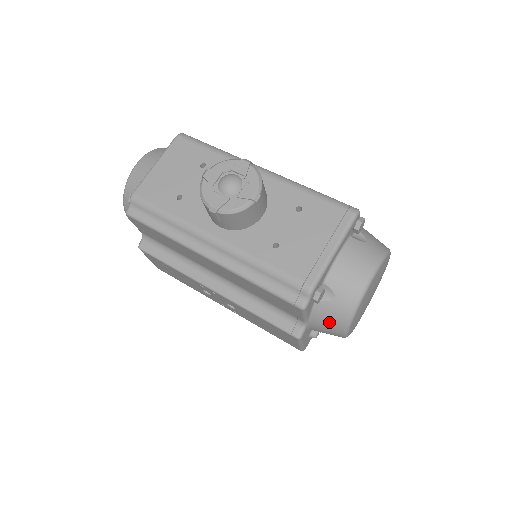
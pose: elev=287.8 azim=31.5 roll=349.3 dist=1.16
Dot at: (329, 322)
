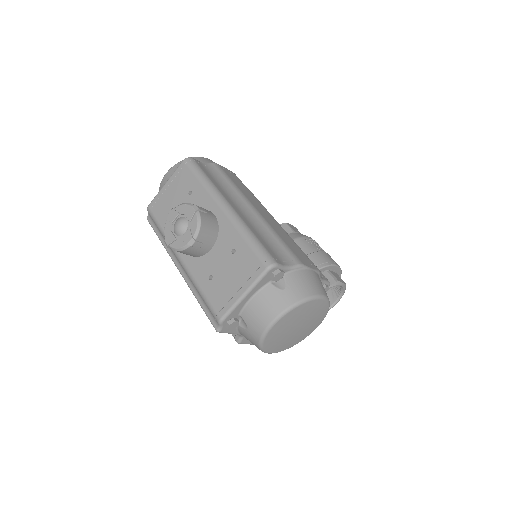
Dot at: occluded
